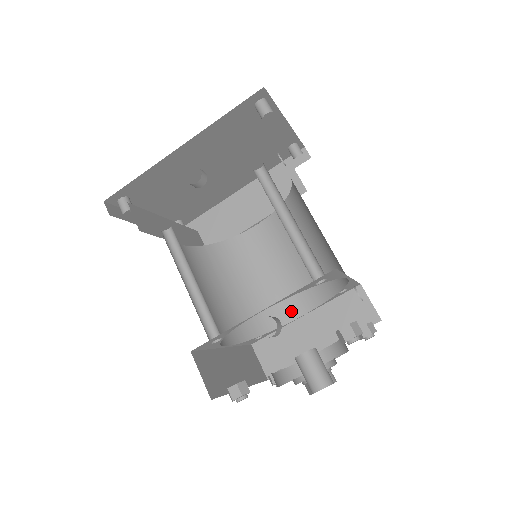
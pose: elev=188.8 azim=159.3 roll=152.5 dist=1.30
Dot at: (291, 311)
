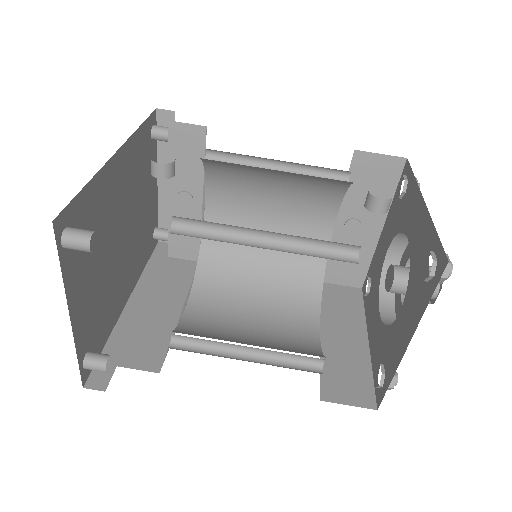
Dot at: (308, 336)
